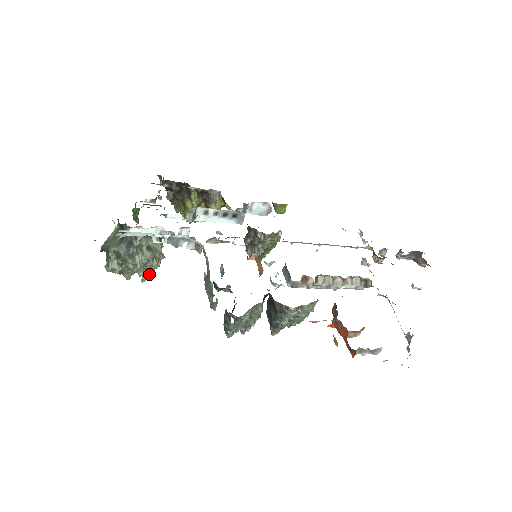
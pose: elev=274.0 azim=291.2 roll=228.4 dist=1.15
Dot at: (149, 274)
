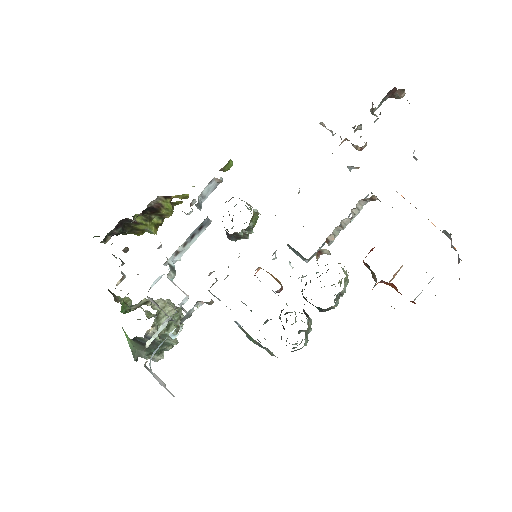
Dot at: occluded
